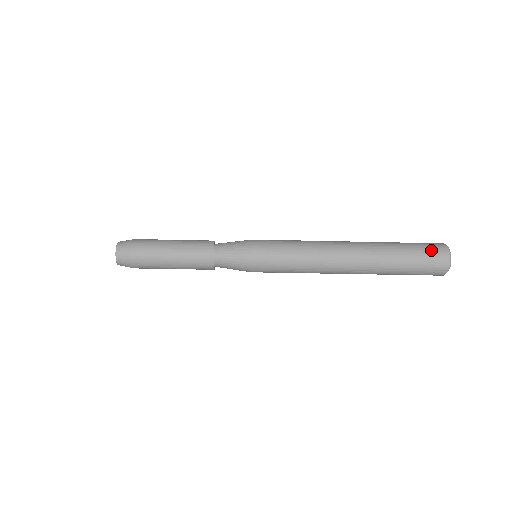
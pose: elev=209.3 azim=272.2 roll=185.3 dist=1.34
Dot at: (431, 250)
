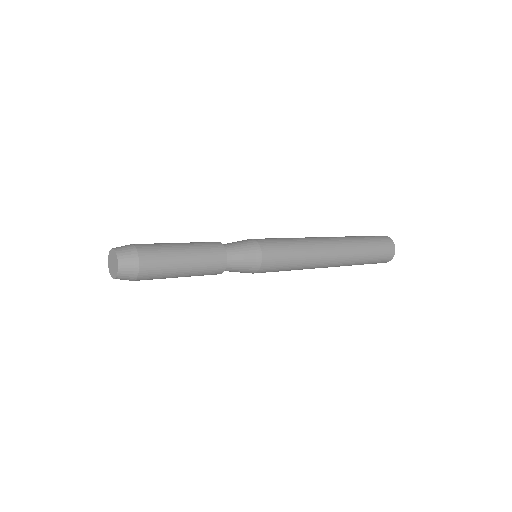
Dot at: (385, 245)
